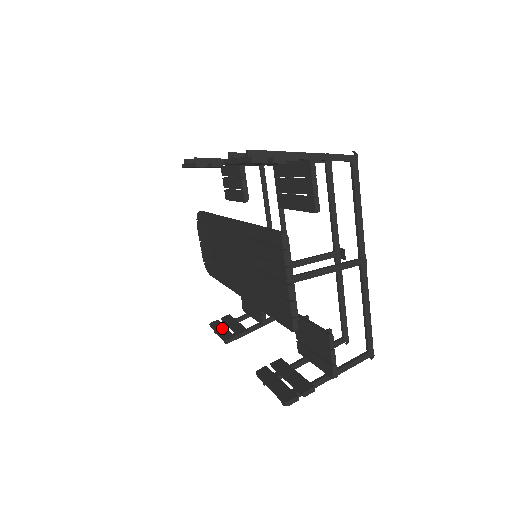
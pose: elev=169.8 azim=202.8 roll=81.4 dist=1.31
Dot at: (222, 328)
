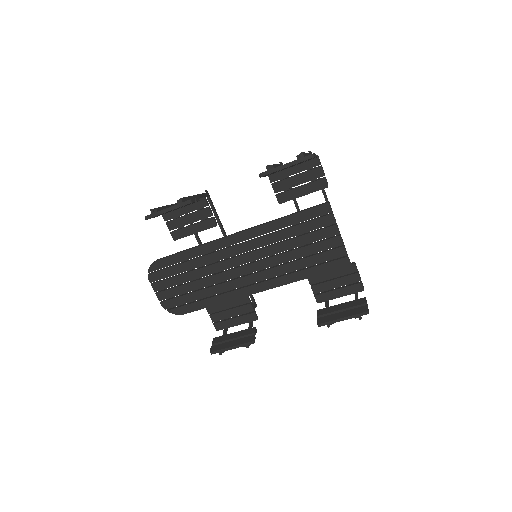
Dot at: (231, 343)
